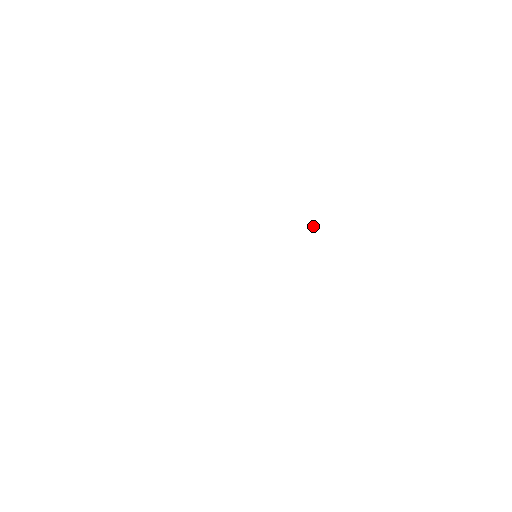
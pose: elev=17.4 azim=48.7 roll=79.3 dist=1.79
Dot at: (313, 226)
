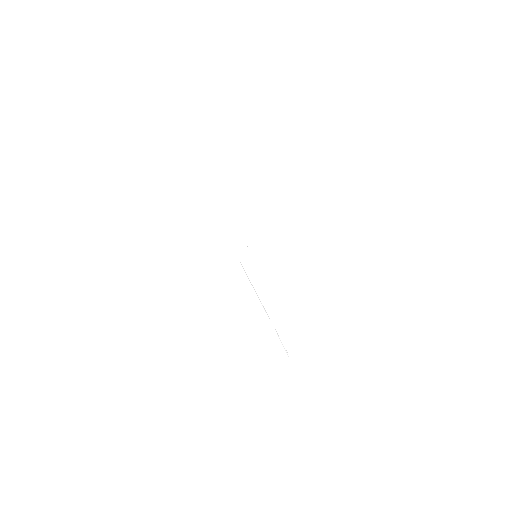
Dot at: occluded
